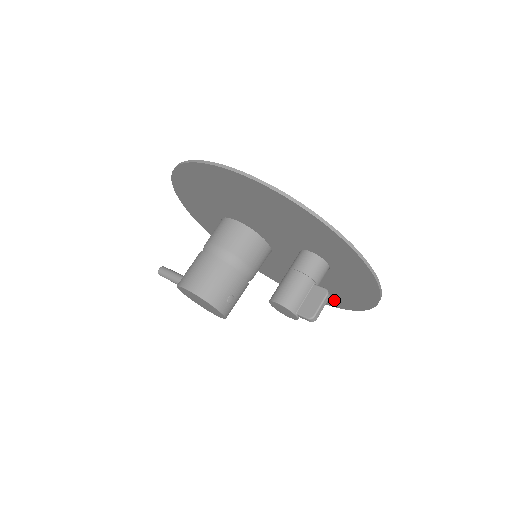
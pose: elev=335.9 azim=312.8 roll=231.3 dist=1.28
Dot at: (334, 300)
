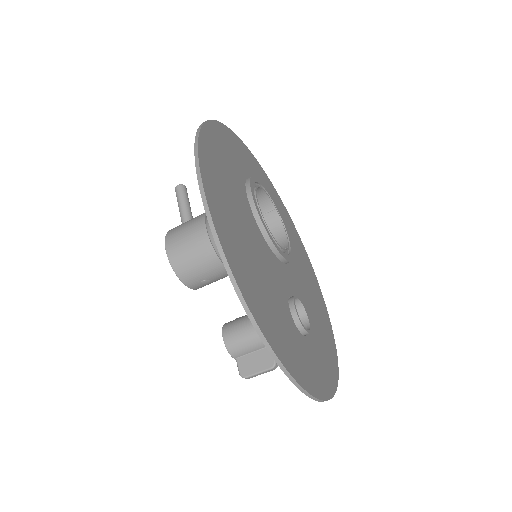
Dot at: occluded
